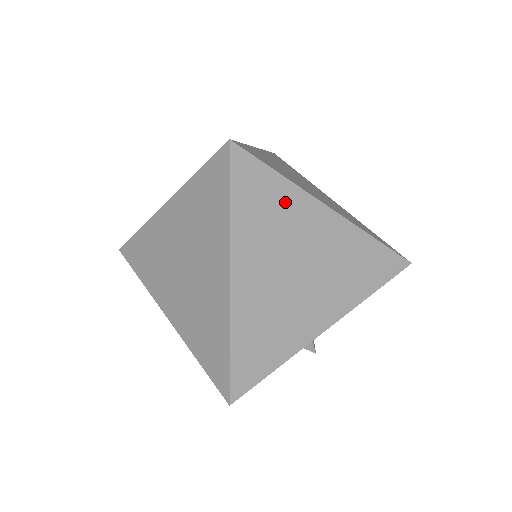
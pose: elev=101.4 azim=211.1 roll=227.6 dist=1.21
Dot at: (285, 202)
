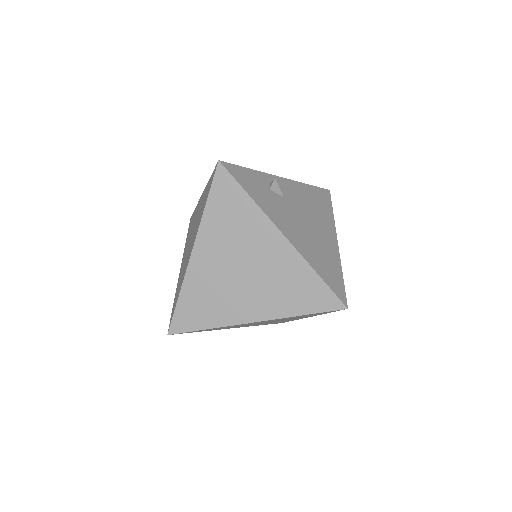
Dot at: (223, 327)
